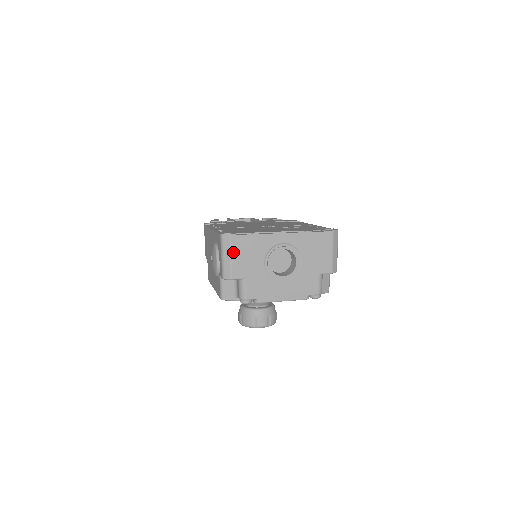
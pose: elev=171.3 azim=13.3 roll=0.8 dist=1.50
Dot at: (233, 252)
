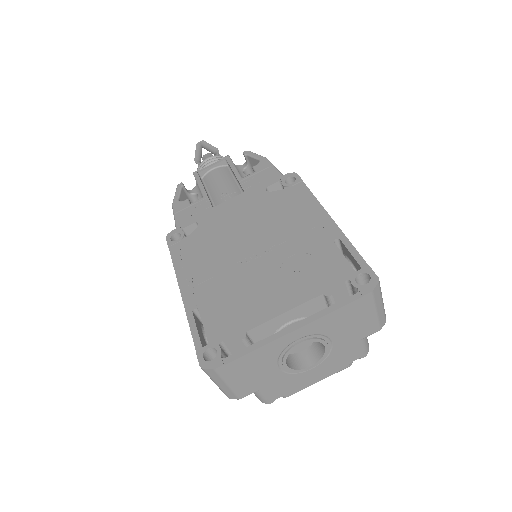
Dot at: (229, 380)
